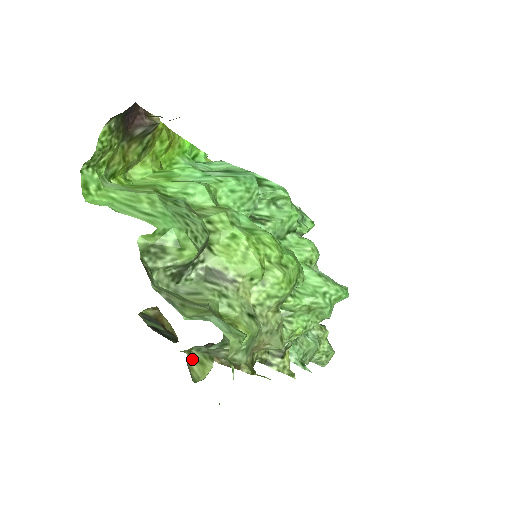
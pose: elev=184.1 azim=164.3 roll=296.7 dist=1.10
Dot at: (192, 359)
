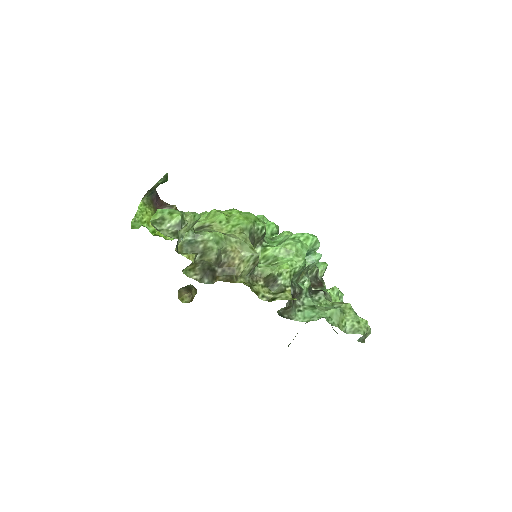
Dot at: occluded
